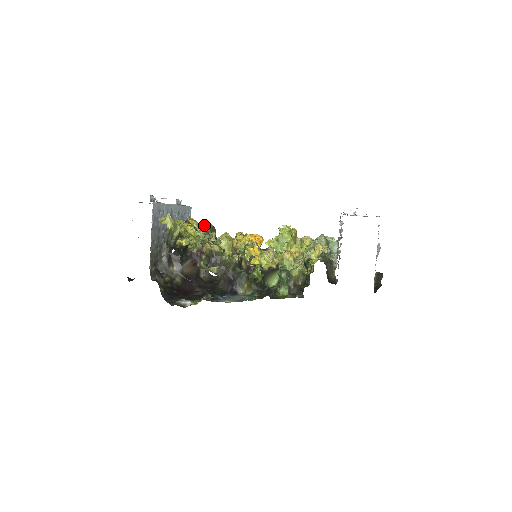
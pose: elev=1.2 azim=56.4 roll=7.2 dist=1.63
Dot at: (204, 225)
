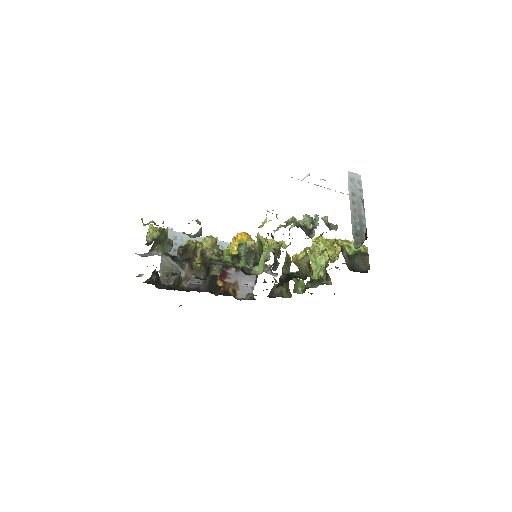
Dot at: occluded
